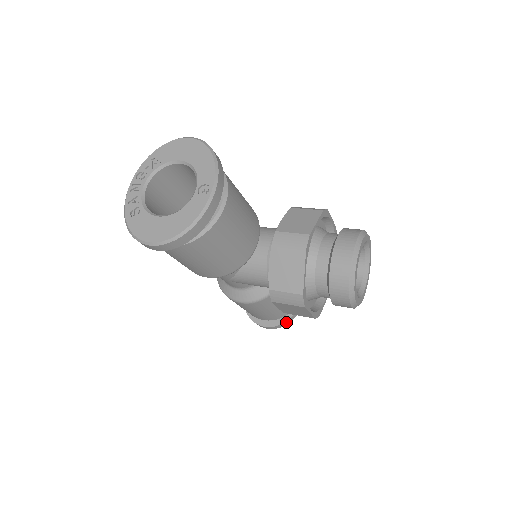
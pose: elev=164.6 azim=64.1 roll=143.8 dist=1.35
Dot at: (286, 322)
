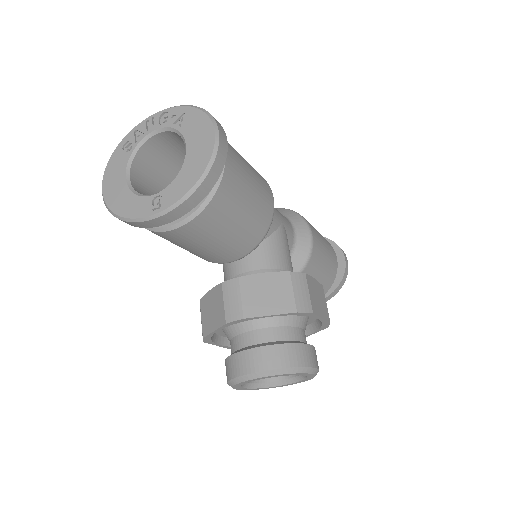
Dot at: occluded
